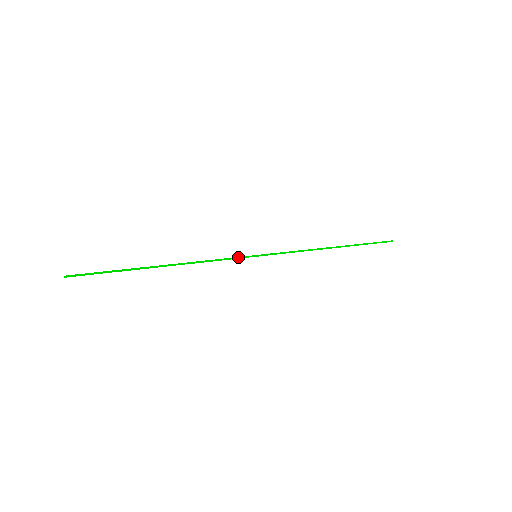
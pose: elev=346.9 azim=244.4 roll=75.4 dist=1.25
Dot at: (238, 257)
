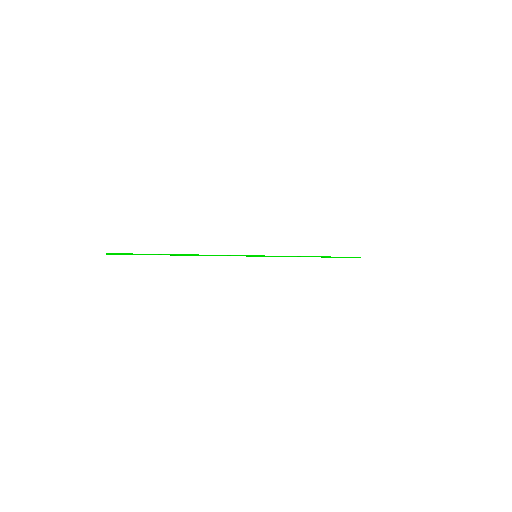
Dot at: (242, 255)
